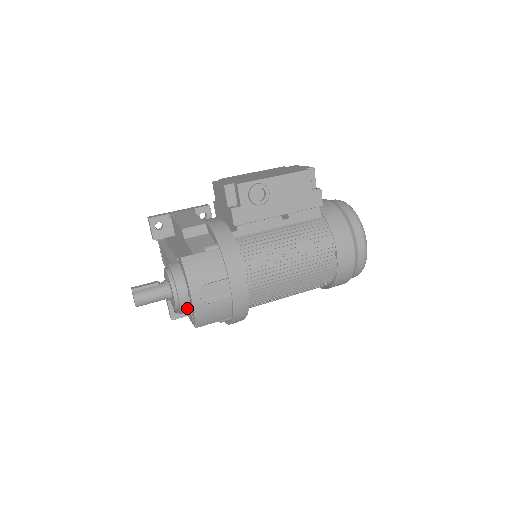
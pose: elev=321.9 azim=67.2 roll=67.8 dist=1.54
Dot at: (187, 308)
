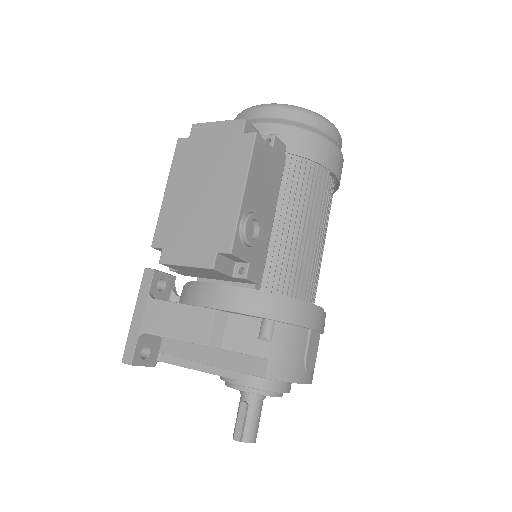
Dot at: occluded
